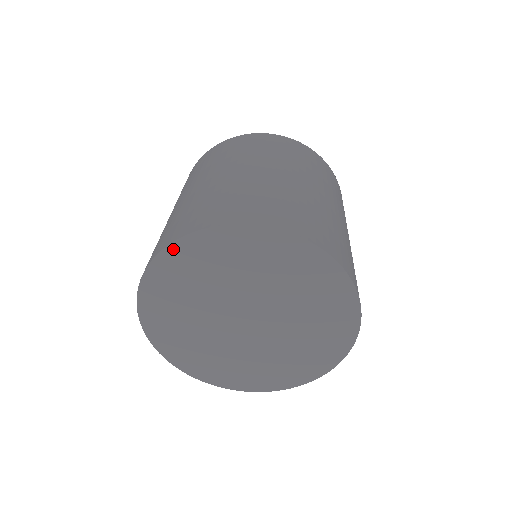
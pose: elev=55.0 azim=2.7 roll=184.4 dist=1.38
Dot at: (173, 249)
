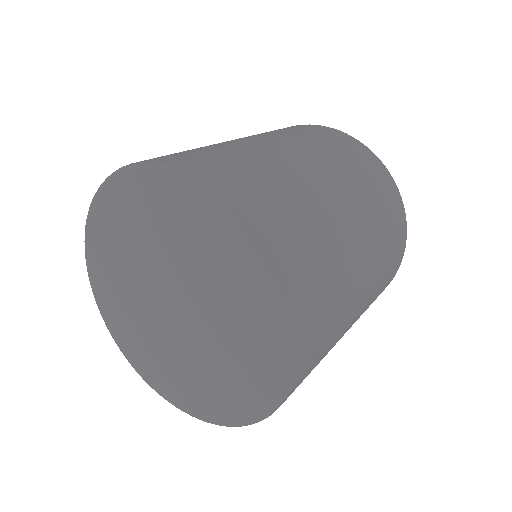
Dot at: (102, 195)
